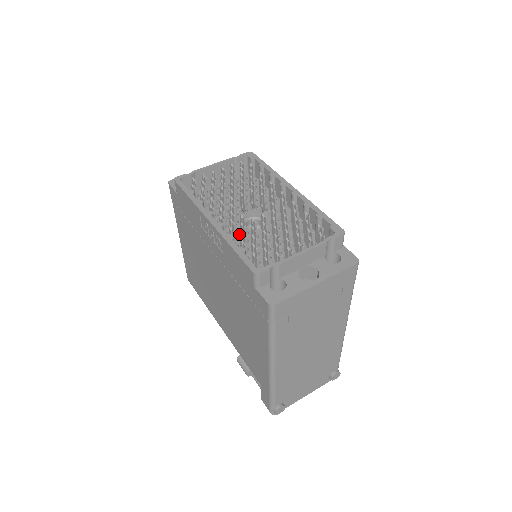
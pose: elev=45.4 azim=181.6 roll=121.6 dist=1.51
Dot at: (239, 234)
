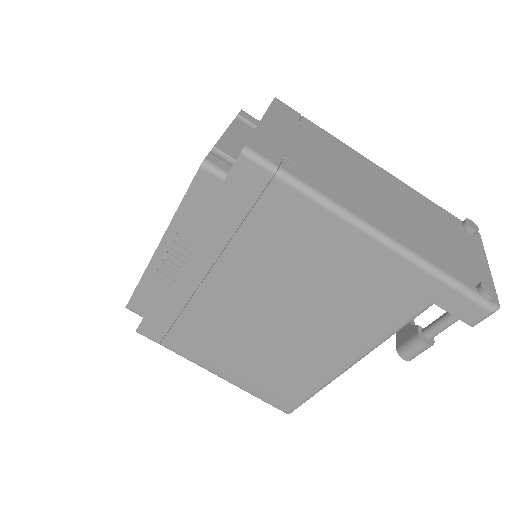
Dot at: occluded
